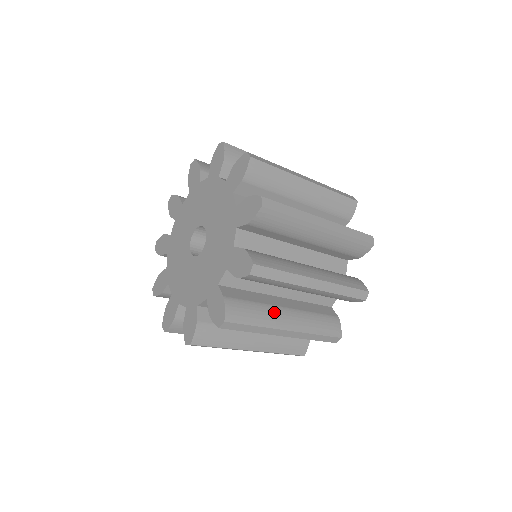
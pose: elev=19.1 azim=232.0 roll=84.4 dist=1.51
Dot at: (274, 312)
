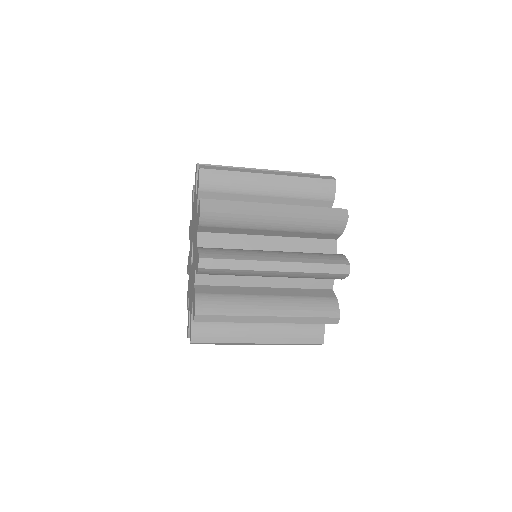
Dot at: (256, 252)
